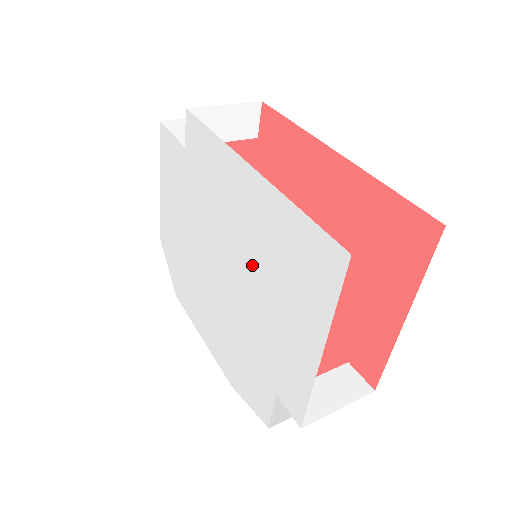
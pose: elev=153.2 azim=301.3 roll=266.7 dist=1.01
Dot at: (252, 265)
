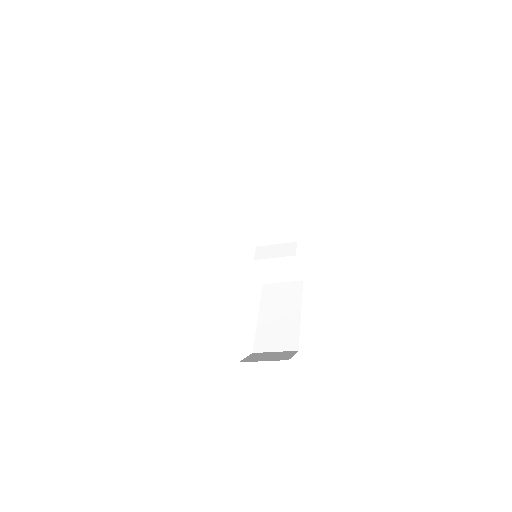
Dot at: occluded
